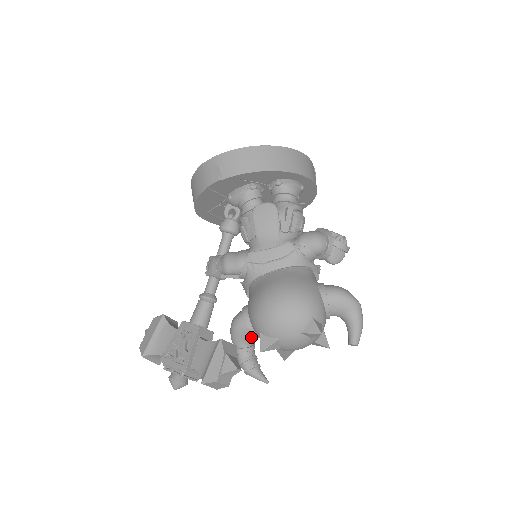
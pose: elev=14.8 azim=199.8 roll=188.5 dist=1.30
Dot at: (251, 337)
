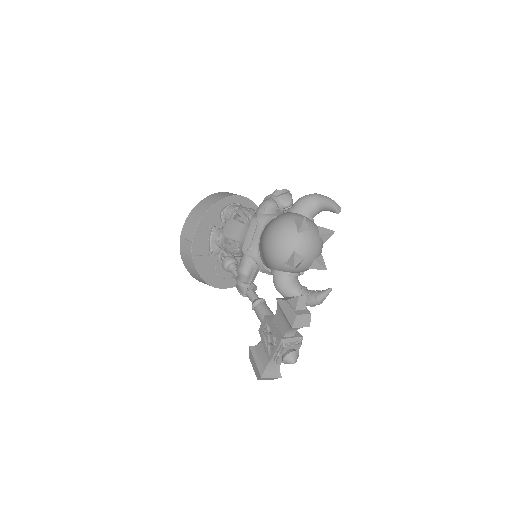
Dot at: (293, 281)
